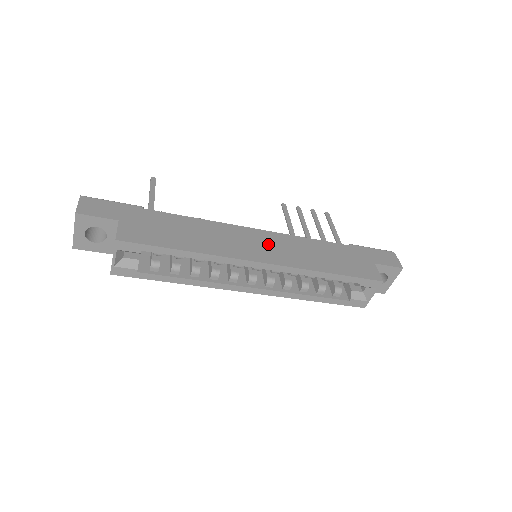
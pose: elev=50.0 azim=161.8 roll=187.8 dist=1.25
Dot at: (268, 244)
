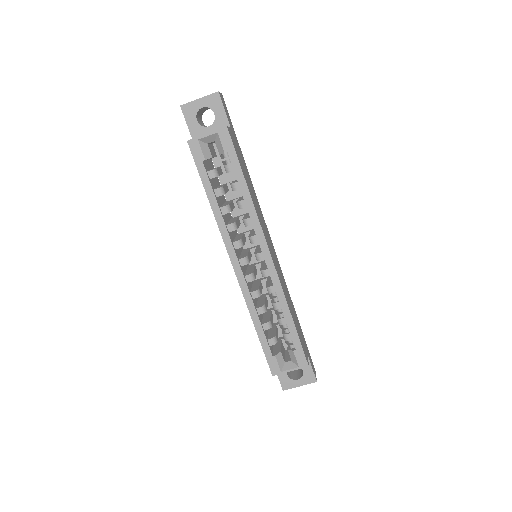
Dot at: occluded
